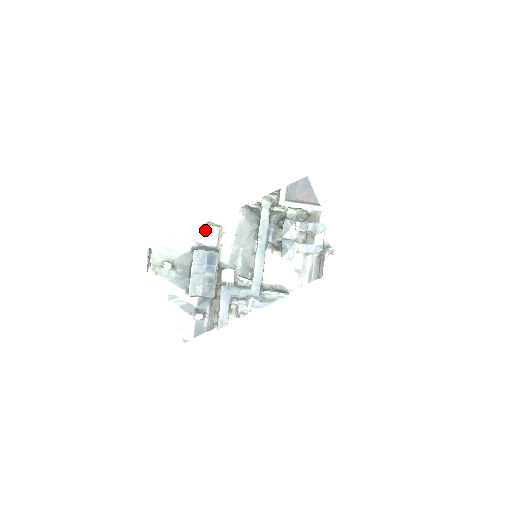
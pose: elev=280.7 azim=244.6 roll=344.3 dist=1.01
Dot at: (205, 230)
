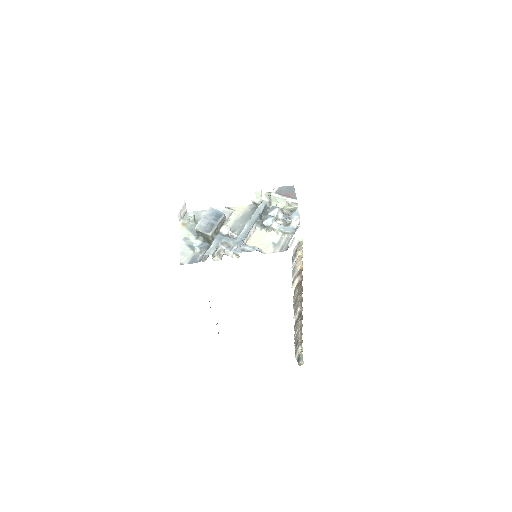
Dot at: (224, 210)
